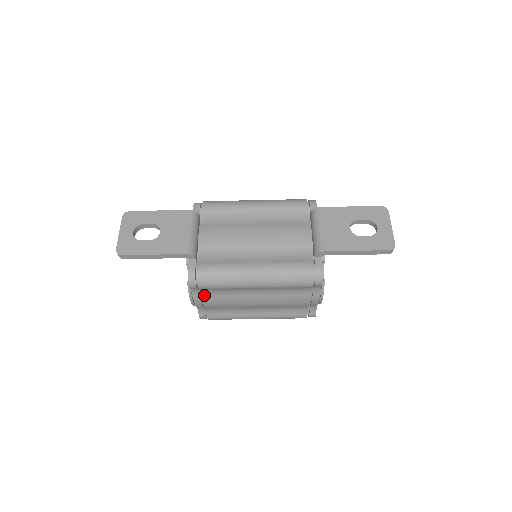
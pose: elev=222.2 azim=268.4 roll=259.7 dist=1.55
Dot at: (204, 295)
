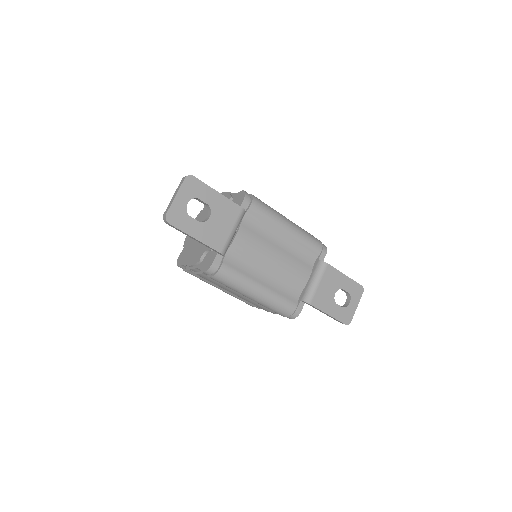
Dot at: (204, 274)
